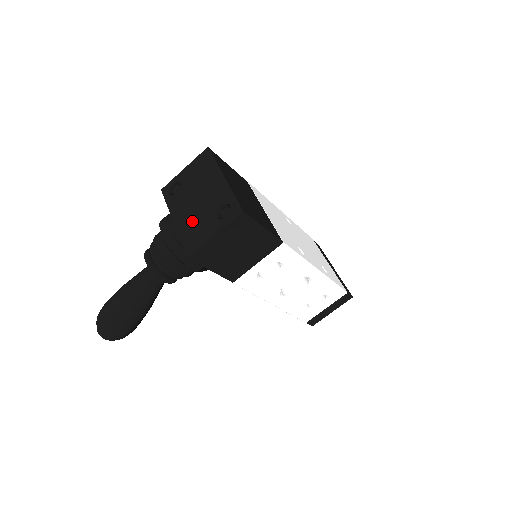
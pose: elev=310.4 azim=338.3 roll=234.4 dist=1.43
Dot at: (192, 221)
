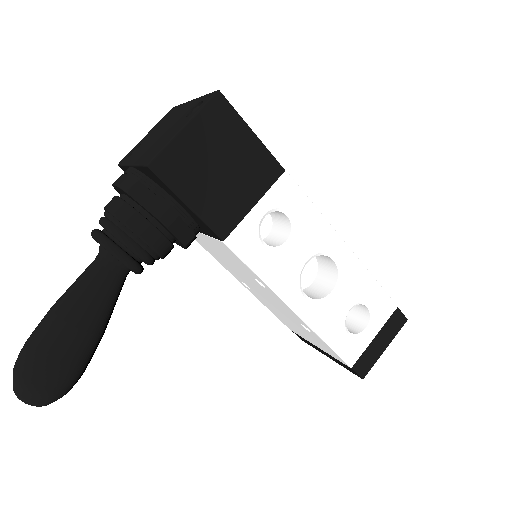
Dot at: (154, 144)
